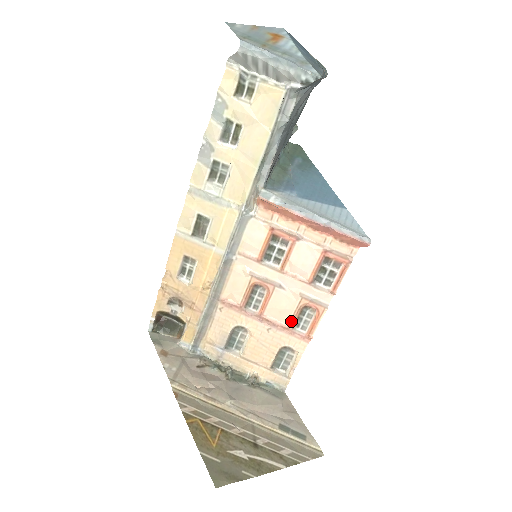
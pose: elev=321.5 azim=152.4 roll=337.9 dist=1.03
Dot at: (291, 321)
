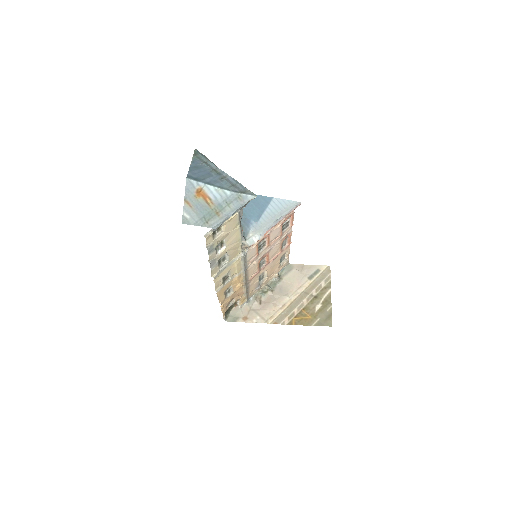
Dot at: (280, 250)
